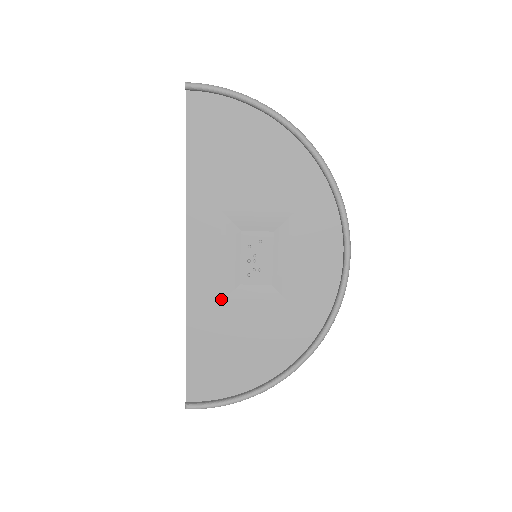
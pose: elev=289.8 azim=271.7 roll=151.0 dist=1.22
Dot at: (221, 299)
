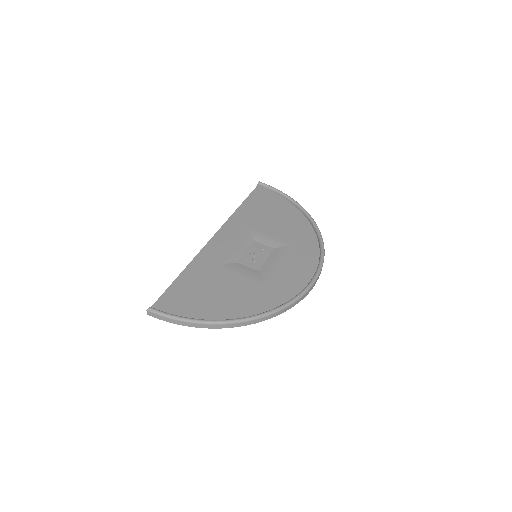
Dot at: (220, 264)
